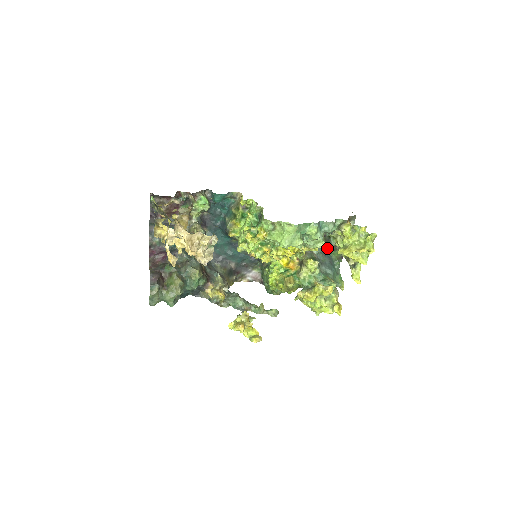
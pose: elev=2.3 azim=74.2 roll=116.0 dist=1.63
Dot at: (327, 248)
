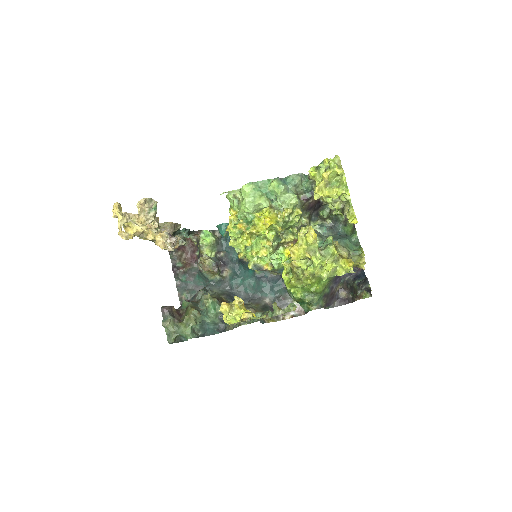
Dot at: (337, 227)
